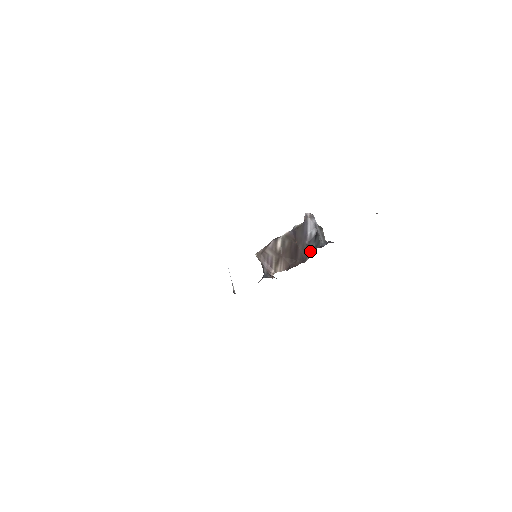
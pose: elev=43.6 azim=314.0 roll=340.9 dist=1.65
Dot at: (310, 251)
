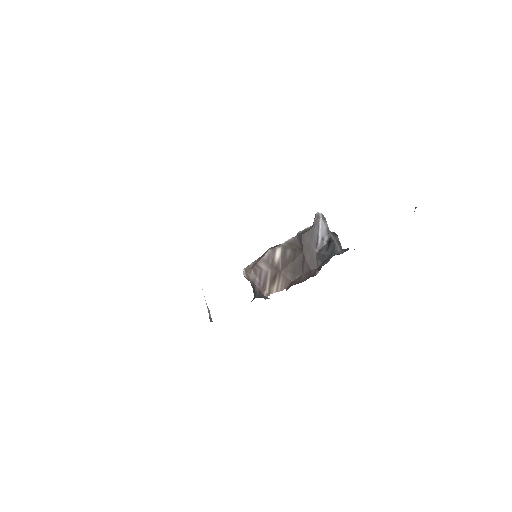
Dot at: (321, 262)
